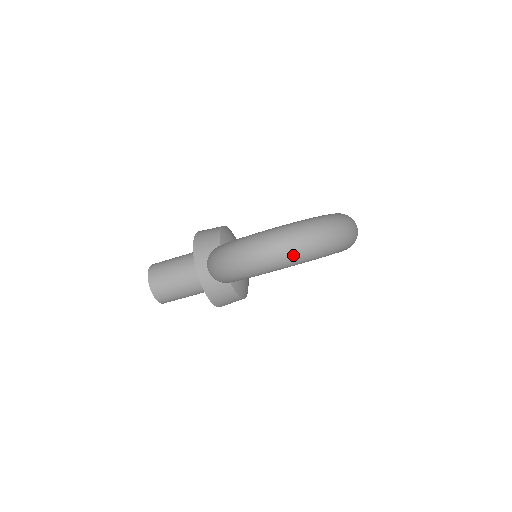
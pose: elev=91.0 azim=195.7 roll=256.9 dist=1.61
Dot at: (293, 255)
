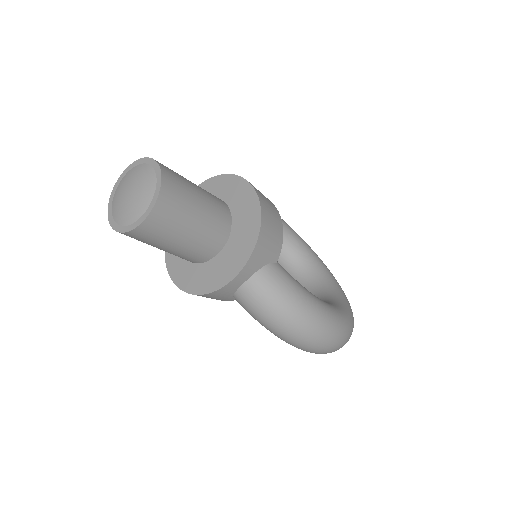
Dot at: occluded
